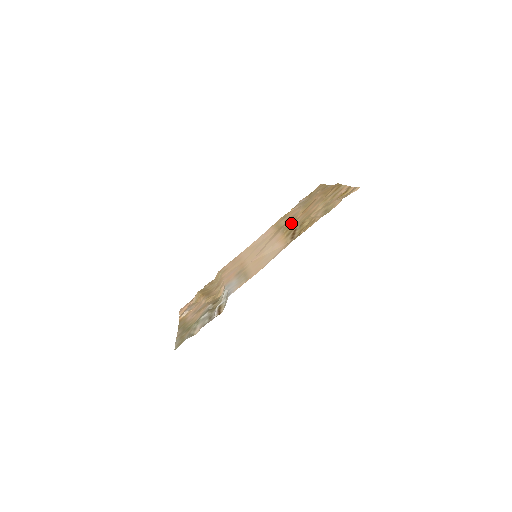
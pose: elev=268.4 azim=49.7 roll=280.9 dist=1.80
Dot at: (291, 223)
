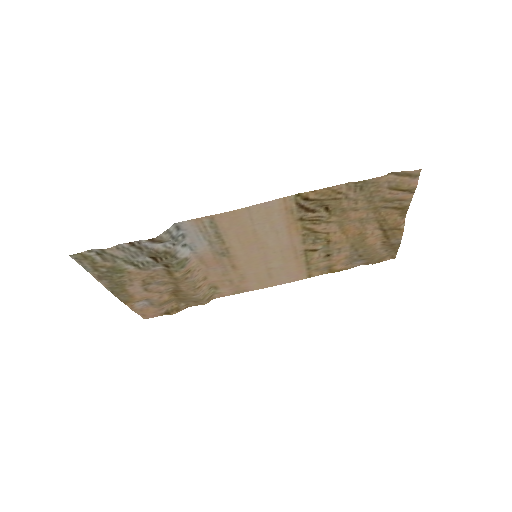
Dot at: (321, 235)
